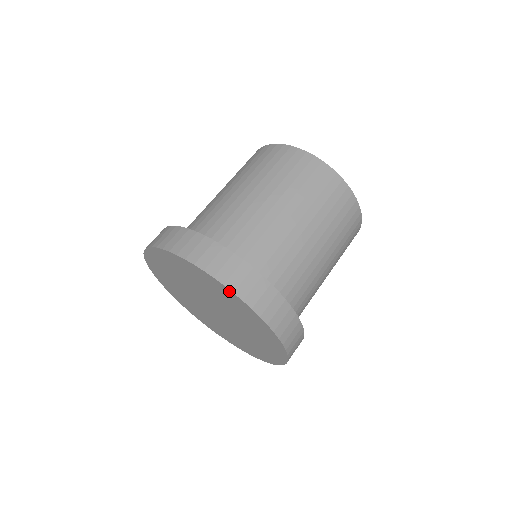
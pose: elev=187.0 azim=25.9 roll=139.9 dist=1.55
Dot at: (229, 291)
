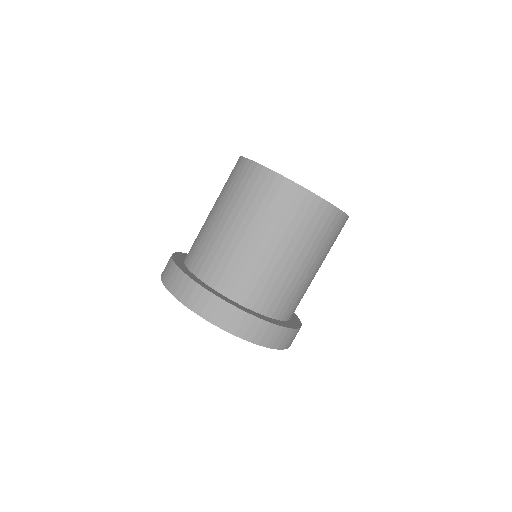
Dot at: (231, 333)
